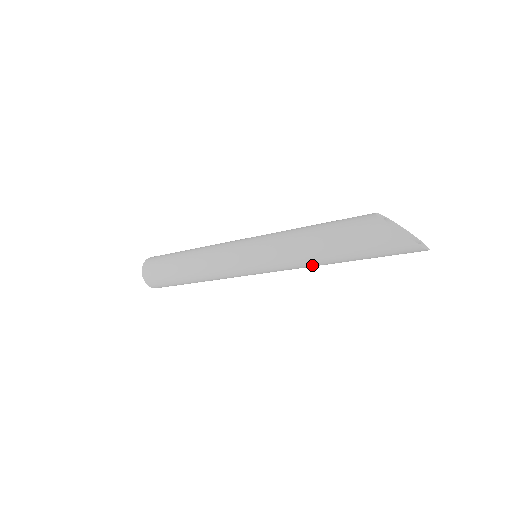
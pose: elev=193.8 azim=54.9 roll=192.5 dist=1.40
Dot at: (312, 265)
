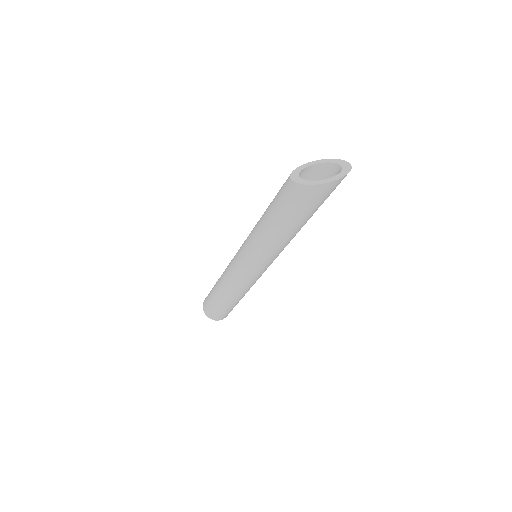
Dot at: occluded
